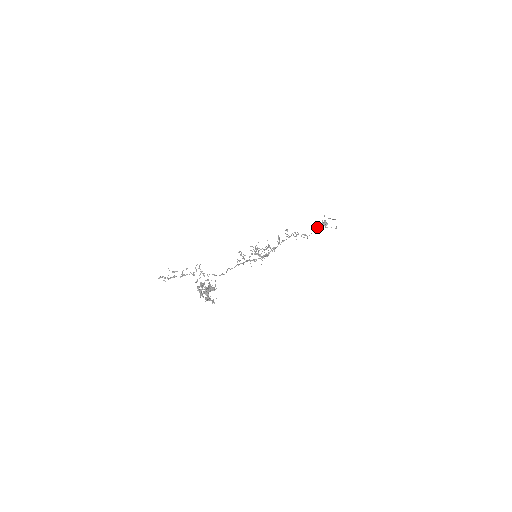
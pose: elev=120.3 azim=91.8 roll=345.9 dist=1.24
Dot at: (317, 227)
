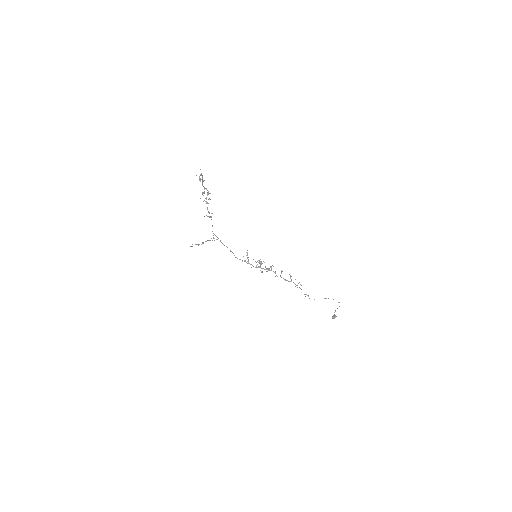
Dot at: occluded
